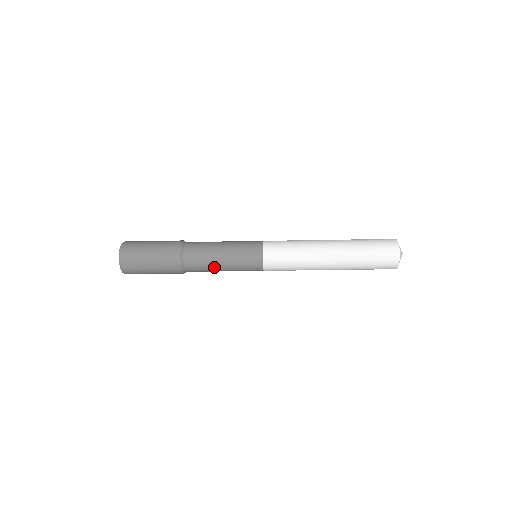
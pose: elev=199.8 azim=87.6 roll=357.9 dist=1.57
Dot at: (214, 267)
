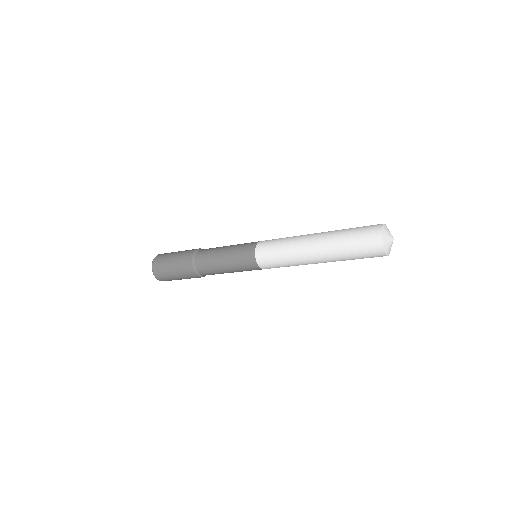
Dot at: (223, 272)
